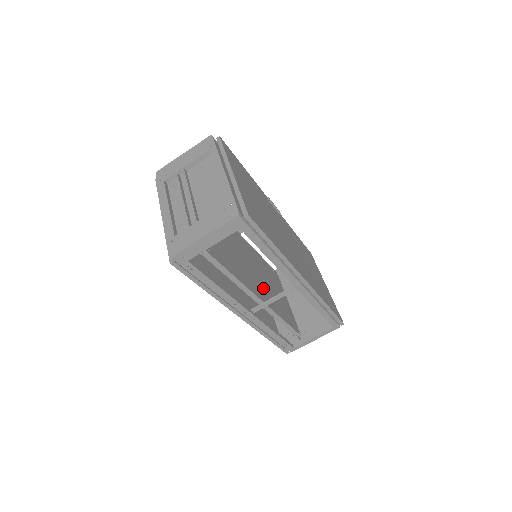
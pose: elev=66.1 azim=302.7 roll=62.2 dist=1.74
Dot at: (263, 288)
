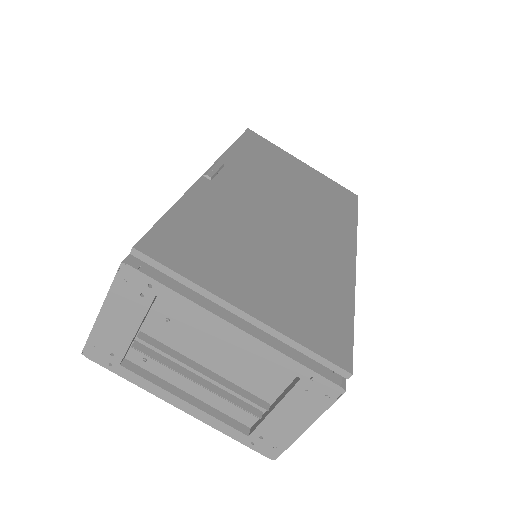
Dot at: occluded
